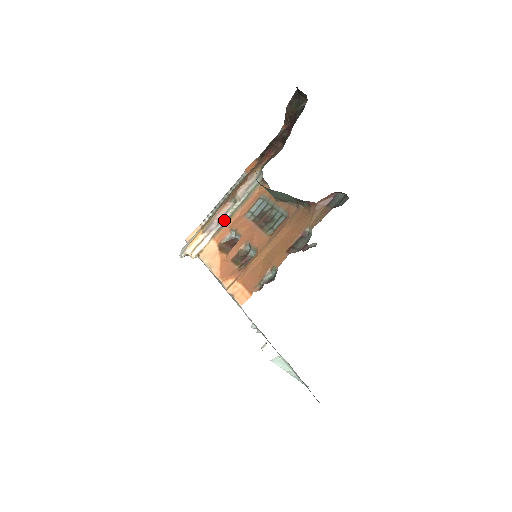
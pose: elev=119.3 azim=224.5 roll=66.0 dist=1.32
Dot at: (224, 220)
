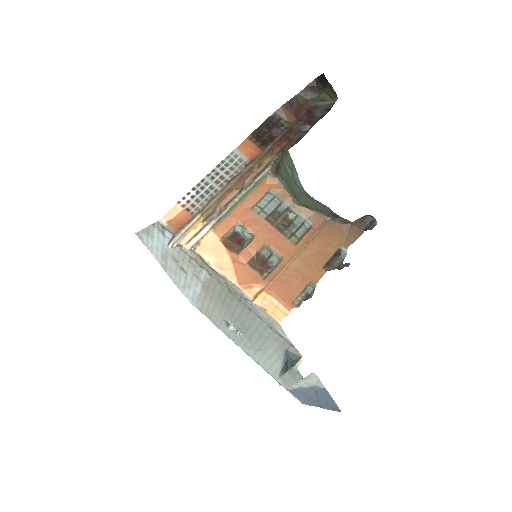
Dot at: (226, 209)
